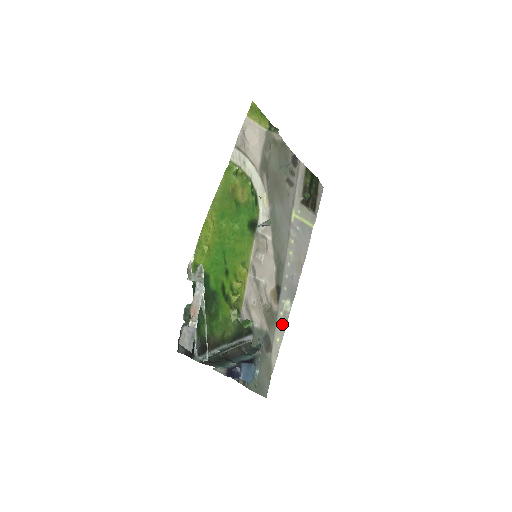
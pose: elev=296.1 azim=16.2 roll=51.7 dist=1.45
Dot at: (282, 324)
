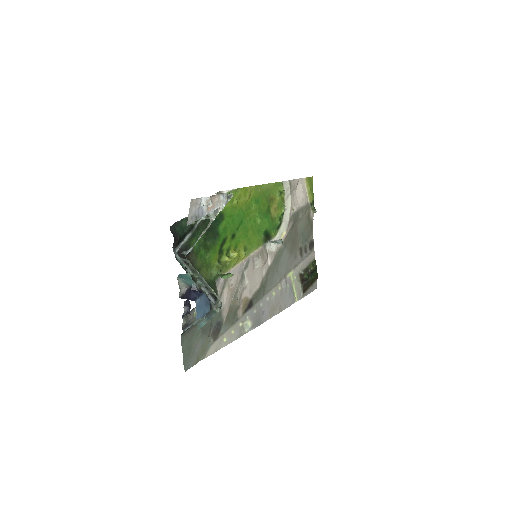
Dot at: (235, 333)
